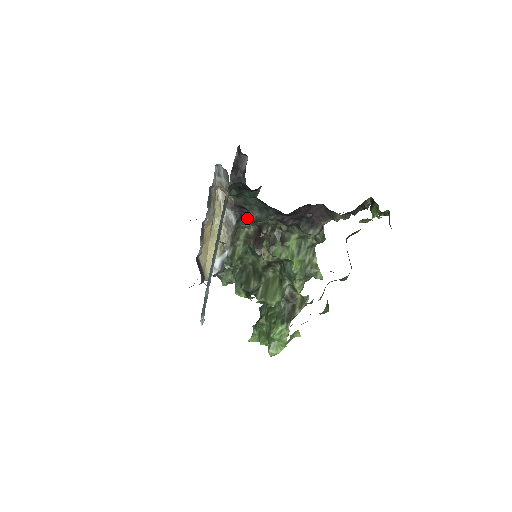
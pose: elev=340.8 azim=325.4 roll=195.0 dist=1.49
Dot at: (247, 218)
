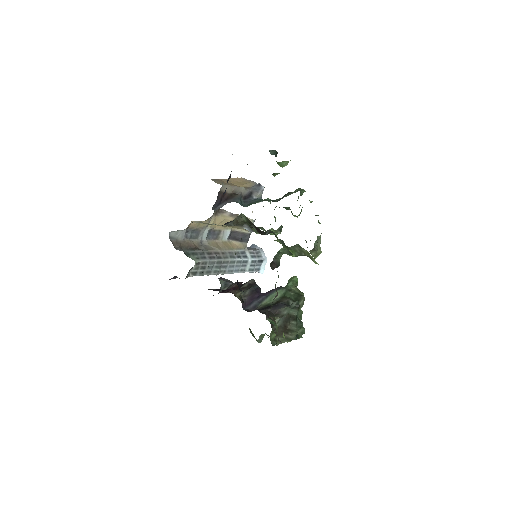
Dot at: occluded
